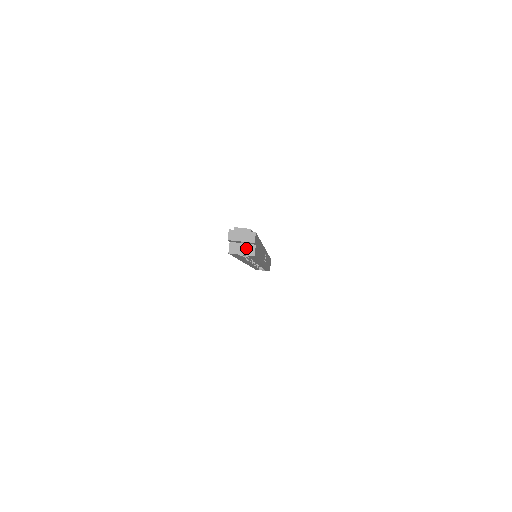
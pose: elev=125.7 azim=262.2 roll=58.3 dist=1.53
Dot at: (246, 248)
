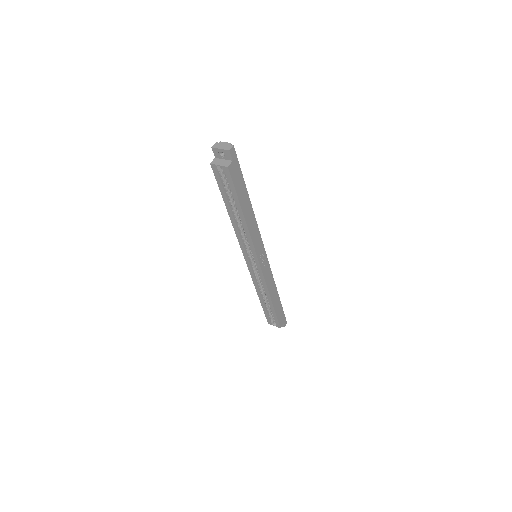
Dot at: (224, 162)
